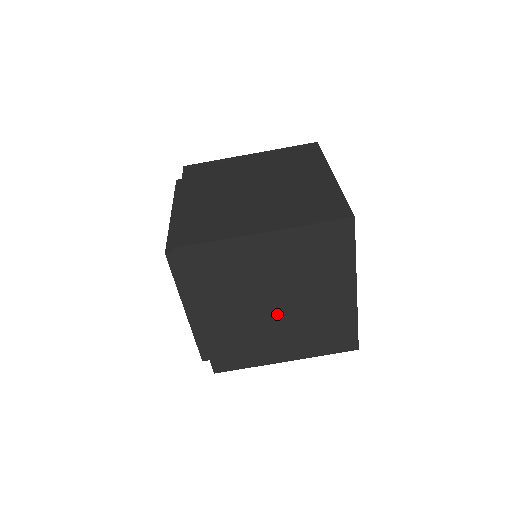
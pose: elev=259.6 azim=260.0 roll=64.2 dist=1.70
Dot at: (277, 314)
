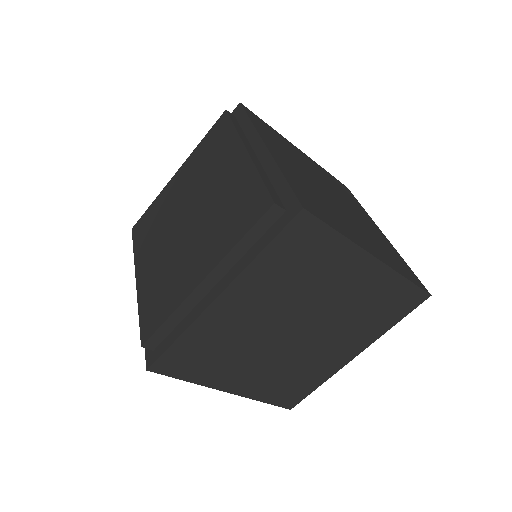
Dot at: (284, 341)
